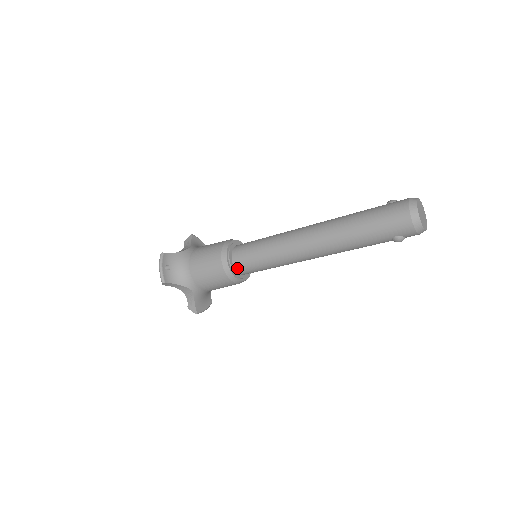
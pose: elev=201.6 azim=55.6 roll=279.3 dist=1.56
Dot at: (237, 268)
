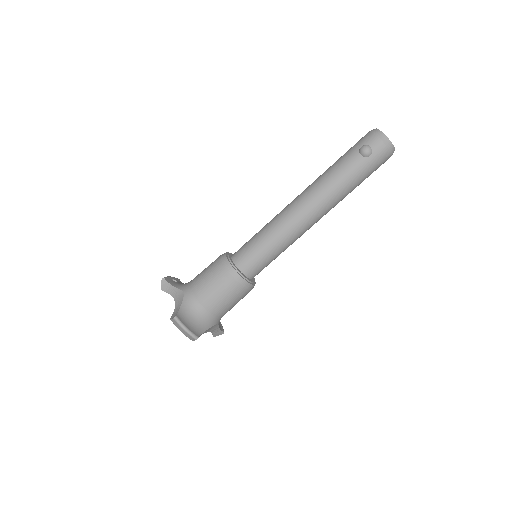
Dot at: (233, 257)
